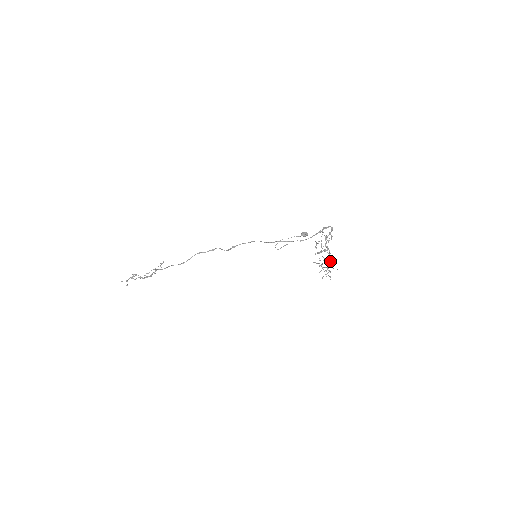
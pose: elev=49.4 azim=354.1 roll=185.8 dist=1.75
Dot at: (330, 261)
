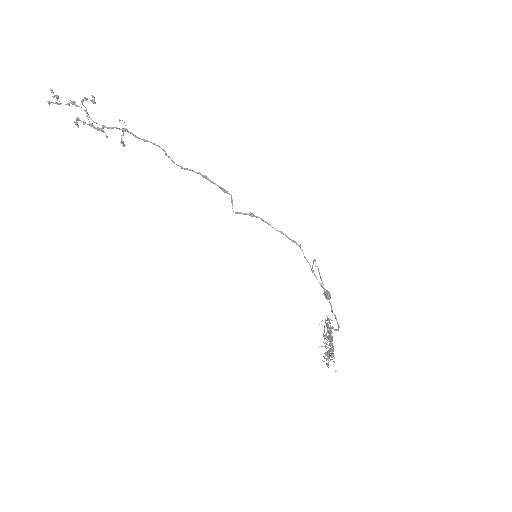
Dot at: occluded
